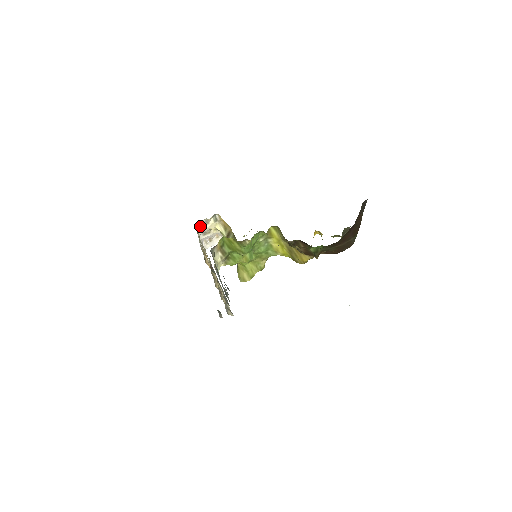
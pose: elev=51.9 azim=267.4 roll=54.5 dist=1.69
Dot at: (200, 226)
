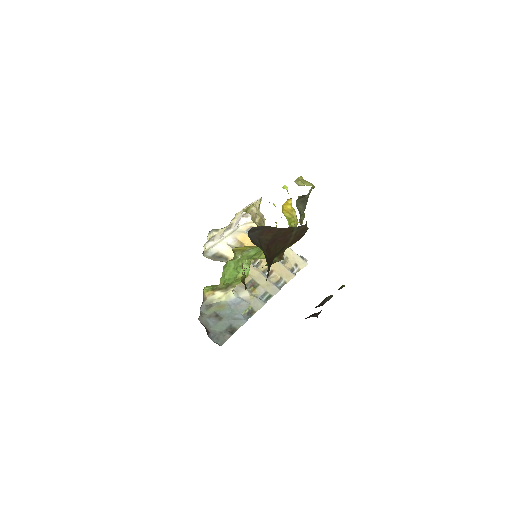
Dot at: (212, 241)
